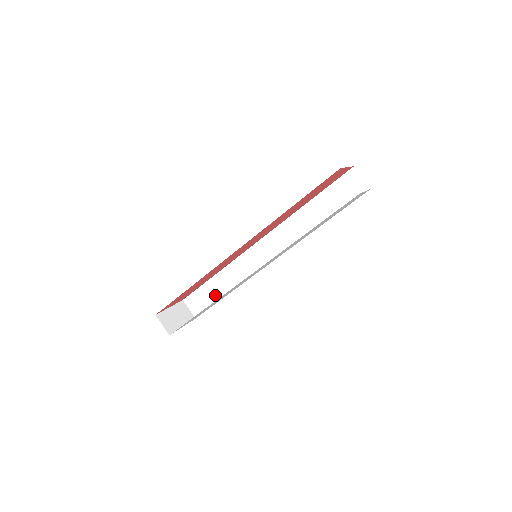
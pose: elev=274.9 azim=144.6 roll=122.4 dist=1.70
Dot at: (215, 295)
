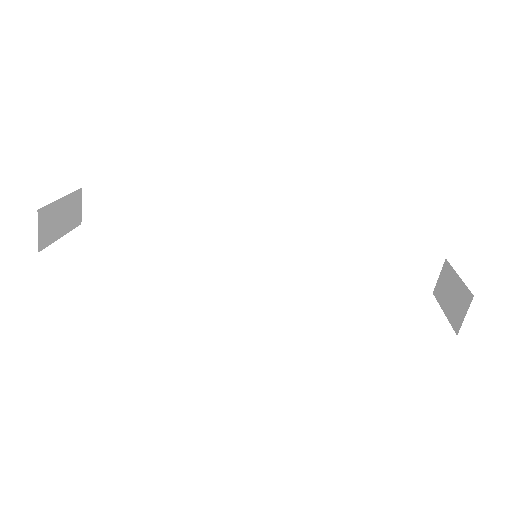
Dot at: (139, 224)
